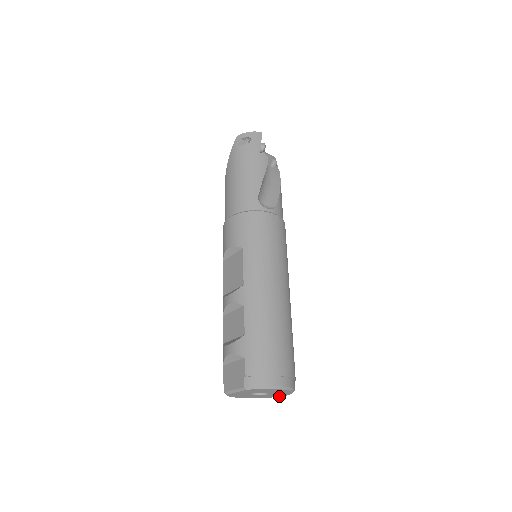
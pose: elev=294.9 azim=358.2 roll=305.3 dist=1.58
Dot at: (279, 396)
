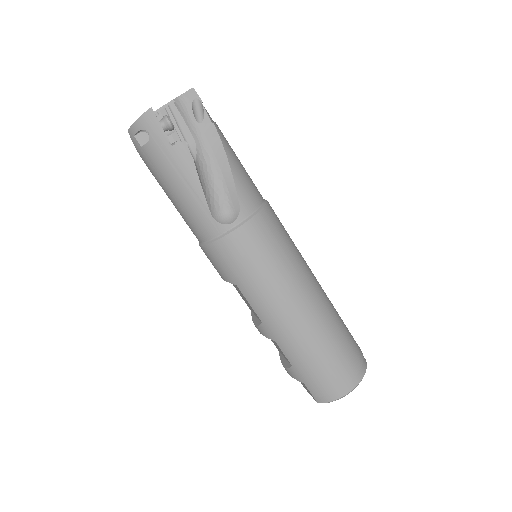
Dot at: occluded
